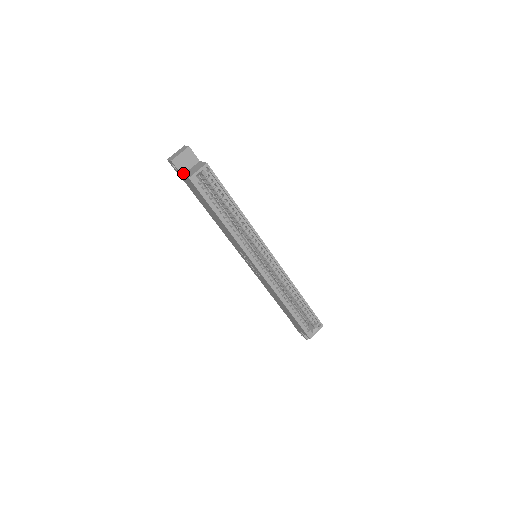
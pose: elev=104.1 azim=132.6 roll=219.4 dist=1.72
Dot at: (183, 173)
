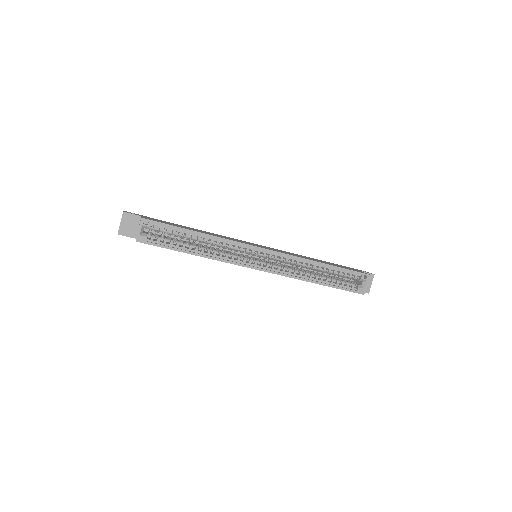
Dot at: (135, 236)
